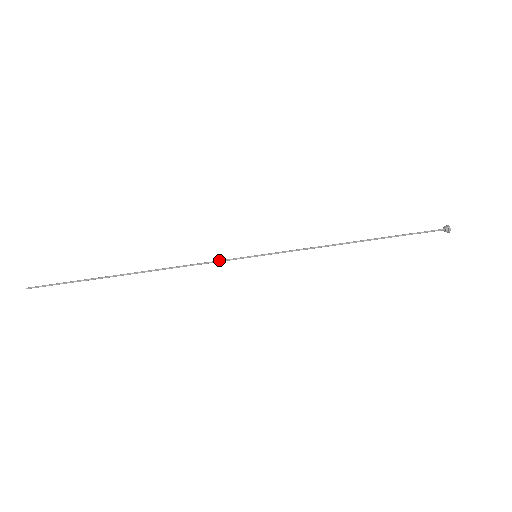
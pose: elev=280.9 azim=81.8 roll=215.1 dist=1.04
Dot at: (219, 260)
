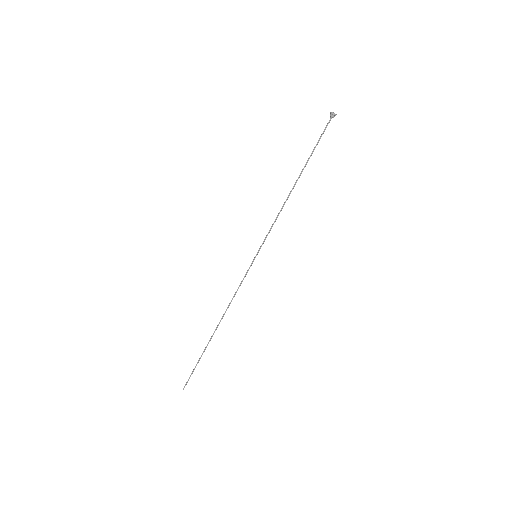
Dot at: occluded
